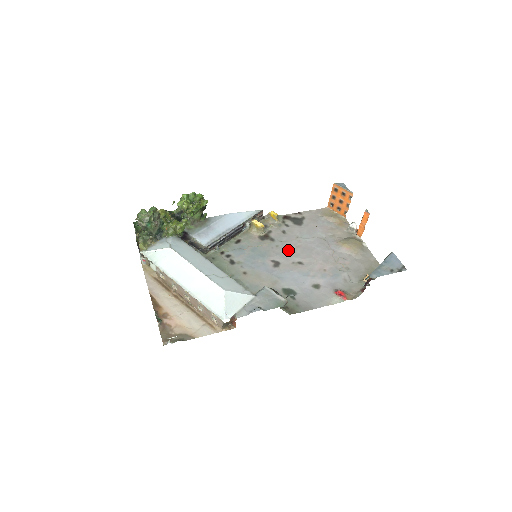
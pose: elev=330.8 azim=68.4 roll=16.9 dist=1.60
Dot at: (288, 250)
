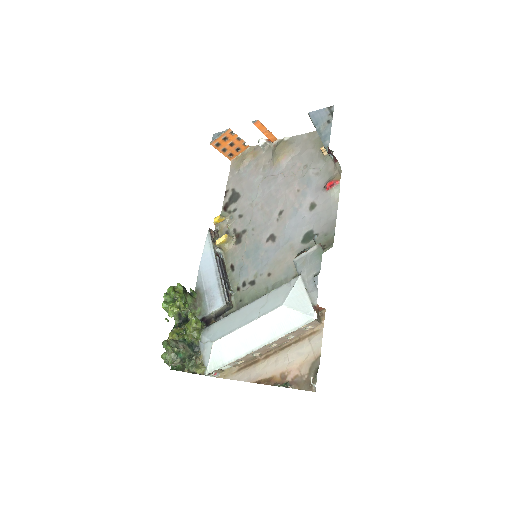
Dot at: (262, 220)
